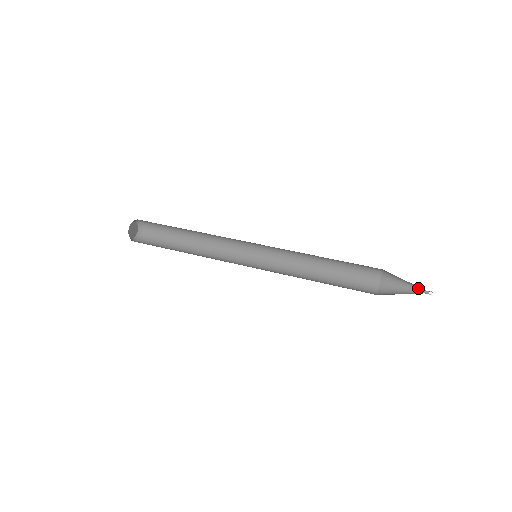
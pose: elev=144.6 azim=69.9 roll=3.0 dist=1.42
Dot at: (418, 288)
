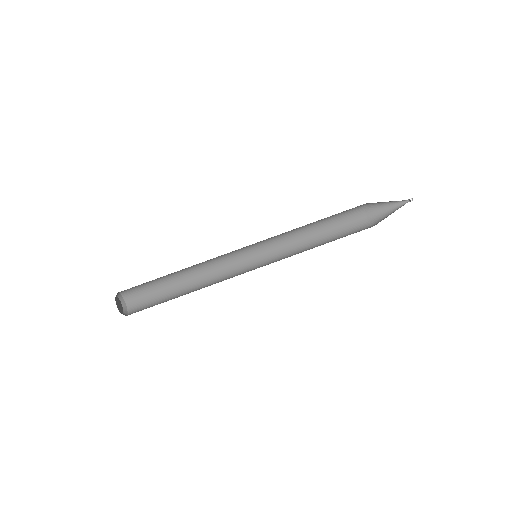
Dot at: (400, 201)
